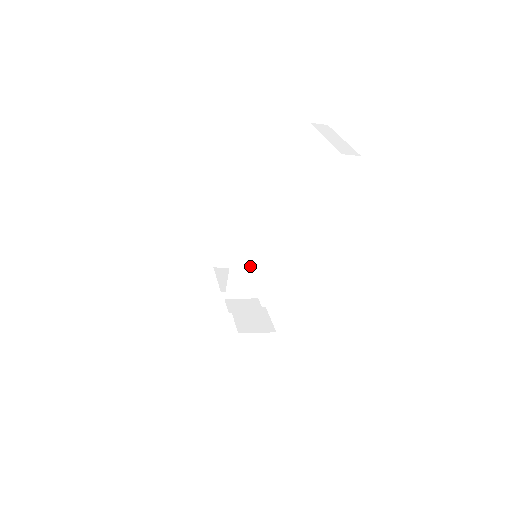
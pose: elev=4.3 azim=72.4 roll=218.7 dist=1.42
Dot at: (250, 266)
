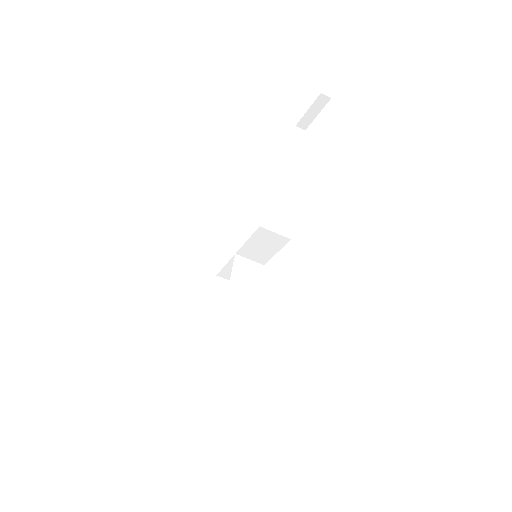
Dot at: (249, 276)
